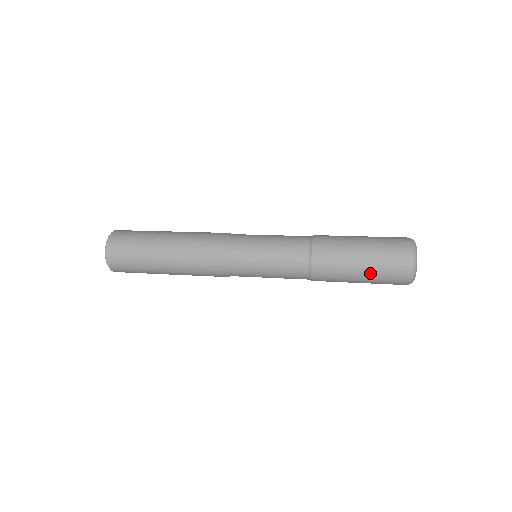
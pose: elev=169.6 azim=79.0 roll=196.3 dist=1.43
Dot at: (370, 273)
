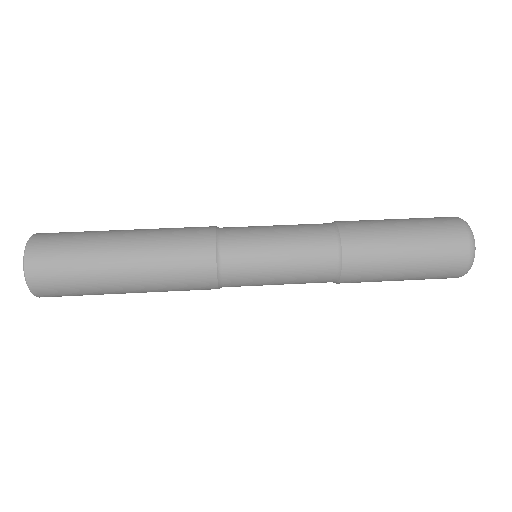
Dot at: occluded
